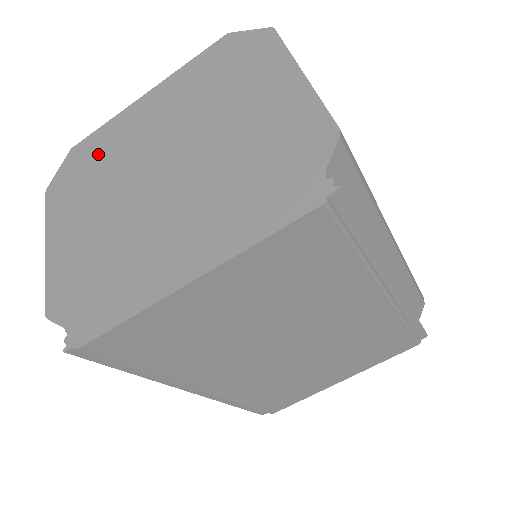
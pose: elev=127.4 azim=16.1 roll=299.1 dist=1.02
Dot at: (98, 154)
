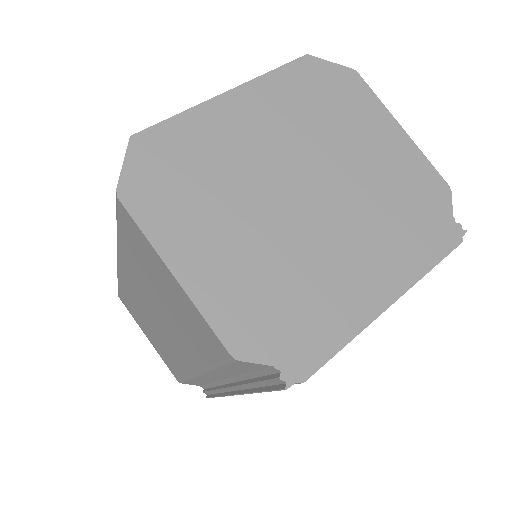
Dot at: (194, 156)
